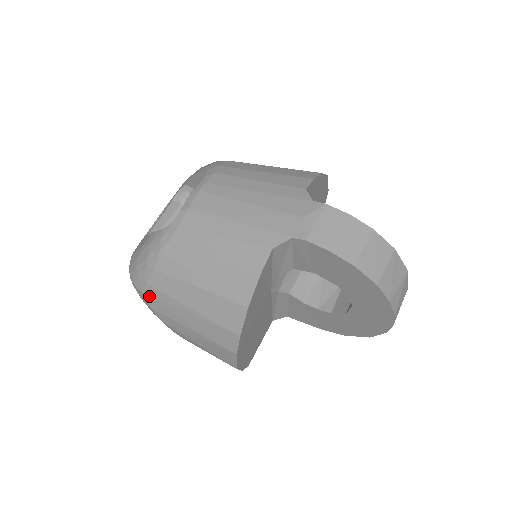
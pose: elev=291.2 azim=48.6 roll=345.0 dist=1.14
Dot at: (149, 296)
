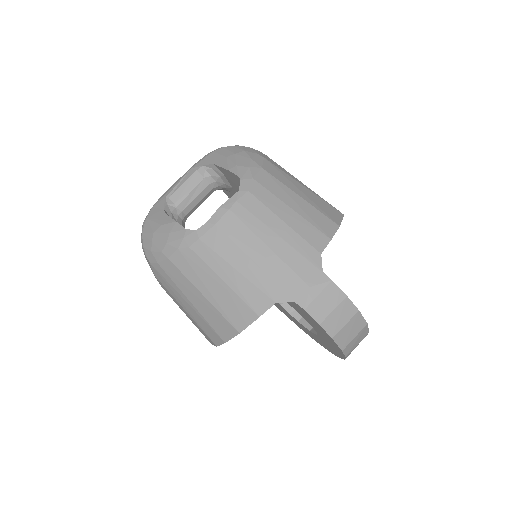
Dot at: (156, 270)
